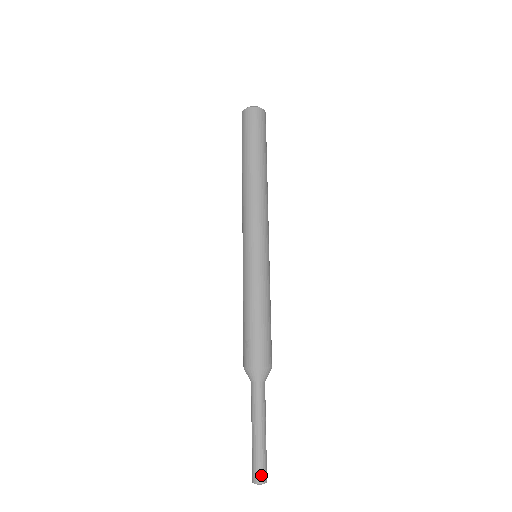
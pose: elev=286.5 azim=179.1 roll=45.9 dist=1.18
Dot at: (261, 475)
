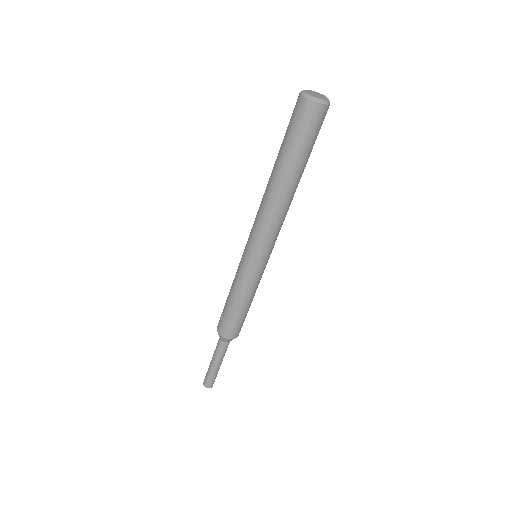
Dot at: (208, 384)
